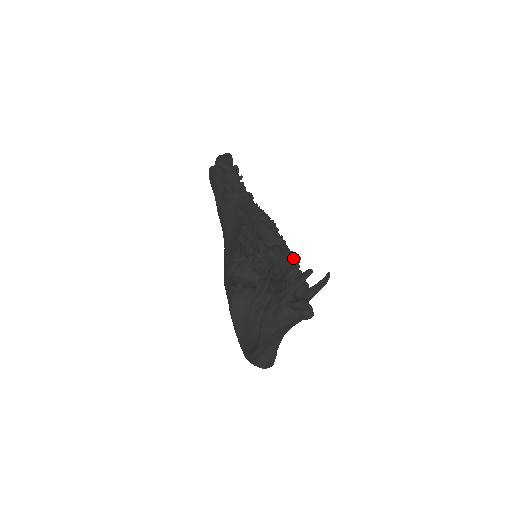
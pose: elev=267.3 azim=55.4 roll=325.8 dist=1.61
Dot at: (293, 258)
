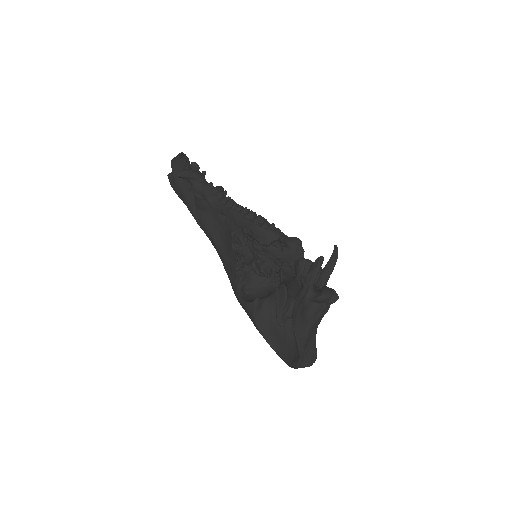
Dot at: (294, 244)
